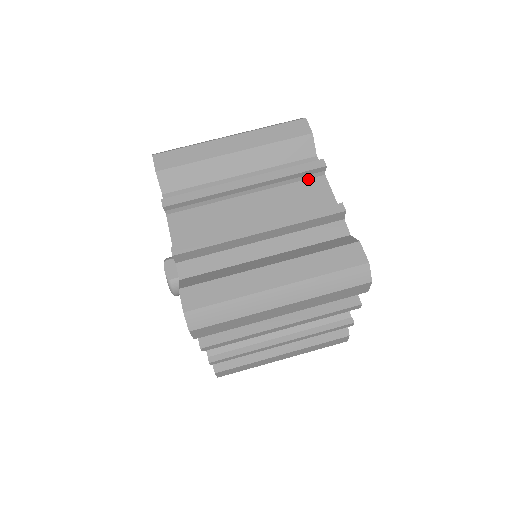
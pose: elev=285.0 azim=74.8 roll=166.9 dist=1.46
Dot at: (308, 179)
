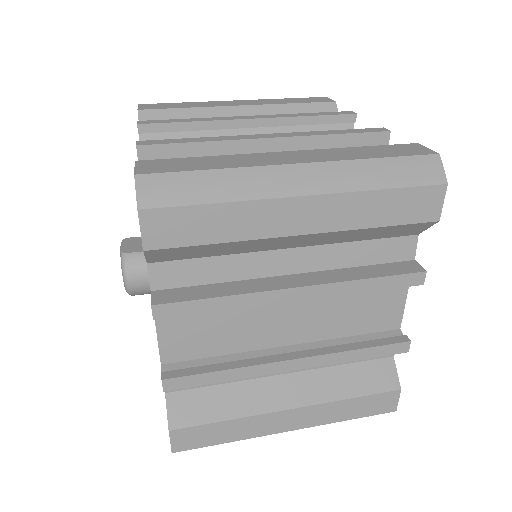
Dot at: occluded
